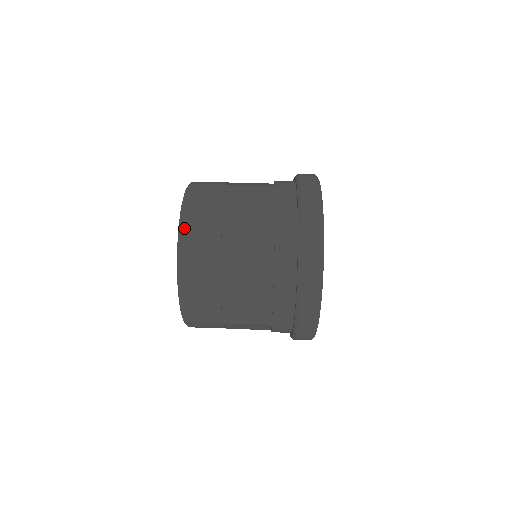
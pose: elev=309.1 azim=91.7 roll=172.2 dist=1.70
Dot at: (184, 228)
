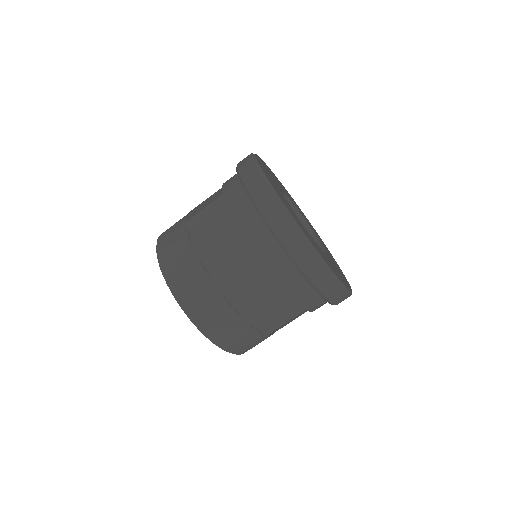
Dot at: occluded
